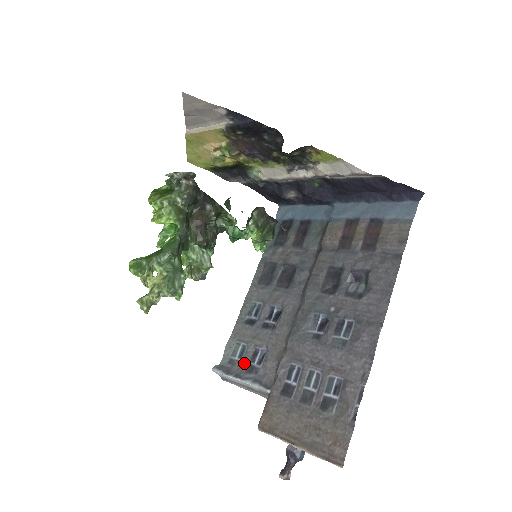
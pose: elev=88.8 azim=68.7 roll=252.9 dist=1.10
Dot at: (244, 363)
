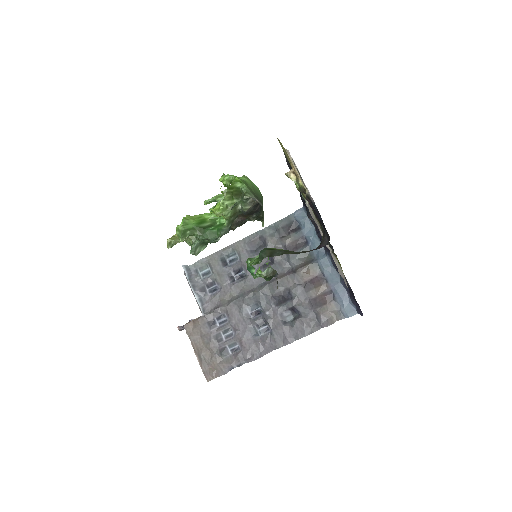
Dot at: (202, 282)
